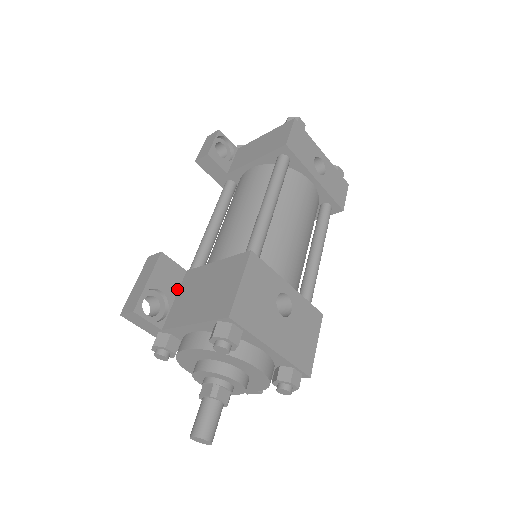
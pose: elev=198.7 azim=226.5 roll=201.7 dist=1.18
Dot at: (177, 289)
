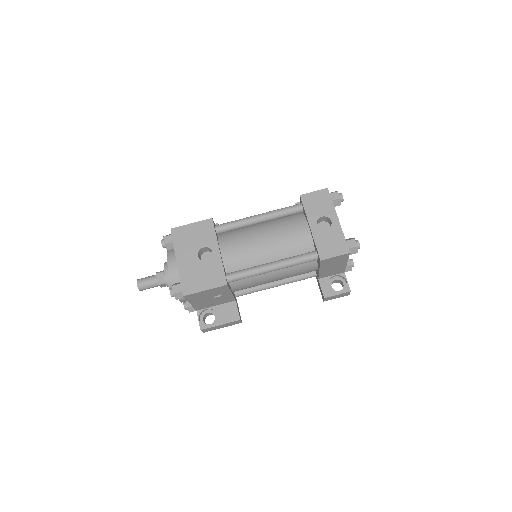
Dot at: occluded
